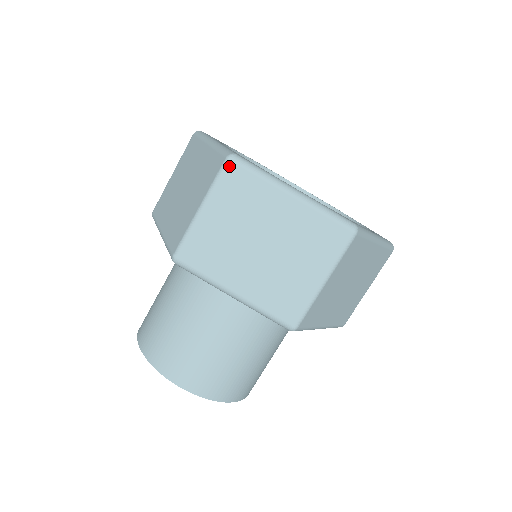
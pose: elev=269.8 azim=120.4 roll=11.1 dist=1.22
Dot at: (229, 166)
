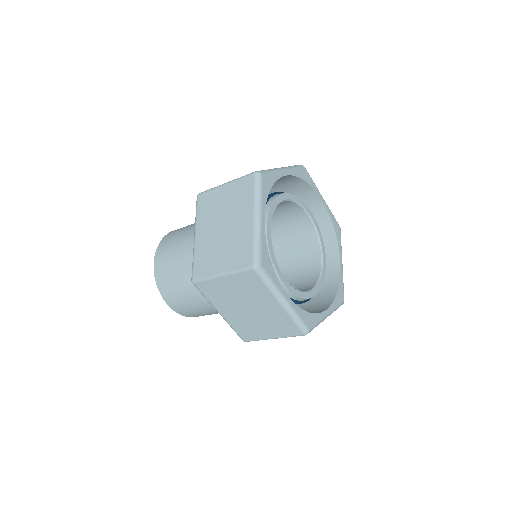
Dot at: (252, 272)
